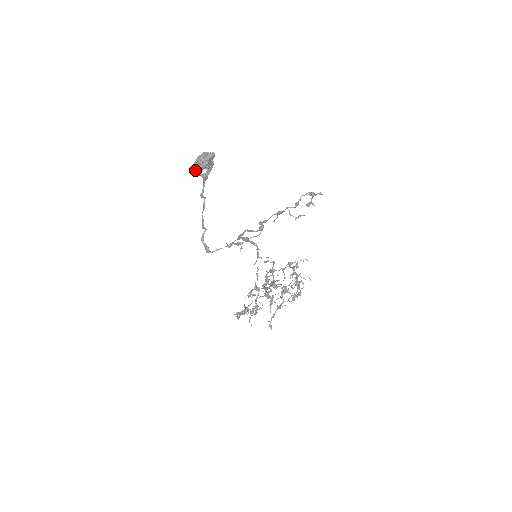
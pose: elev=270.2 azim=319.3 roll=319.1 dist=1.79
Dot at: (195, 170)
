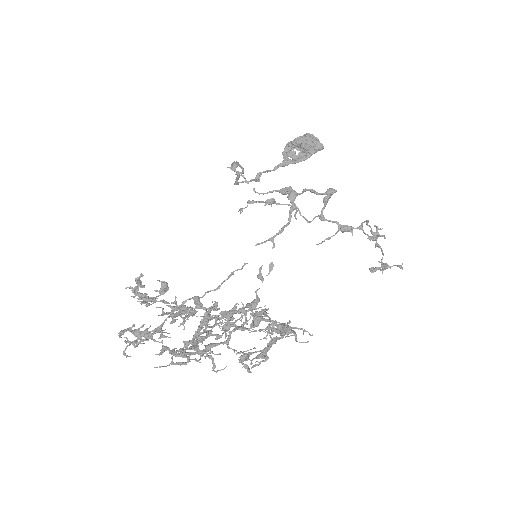
Dot at: (289, 145)
